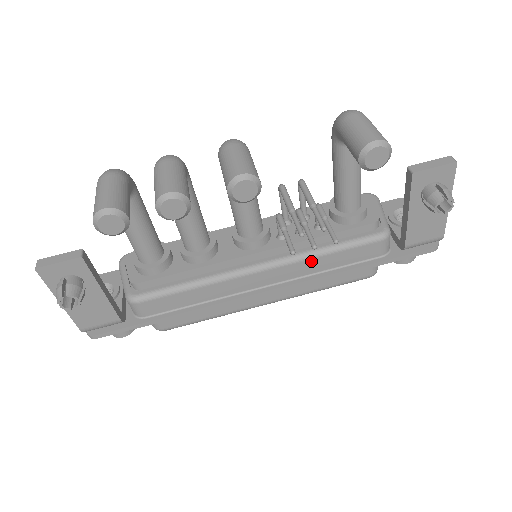
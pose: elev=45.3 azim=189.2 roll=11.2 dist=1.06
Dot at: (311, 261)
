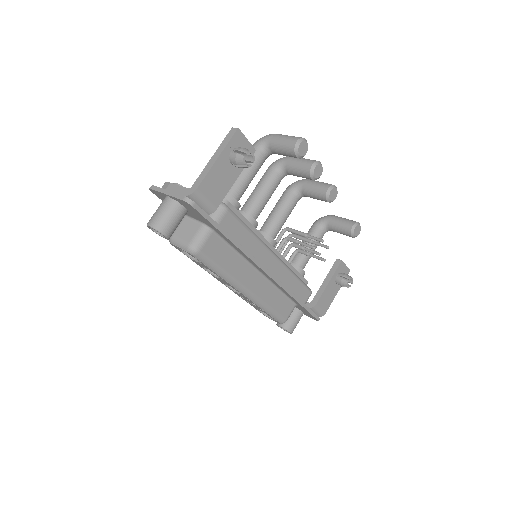
Dot at: (290, 275)
